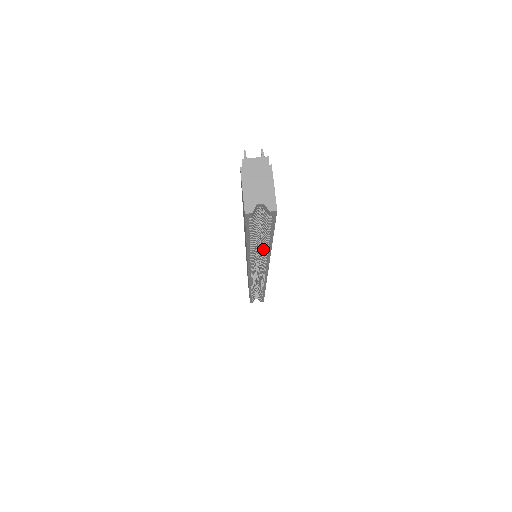
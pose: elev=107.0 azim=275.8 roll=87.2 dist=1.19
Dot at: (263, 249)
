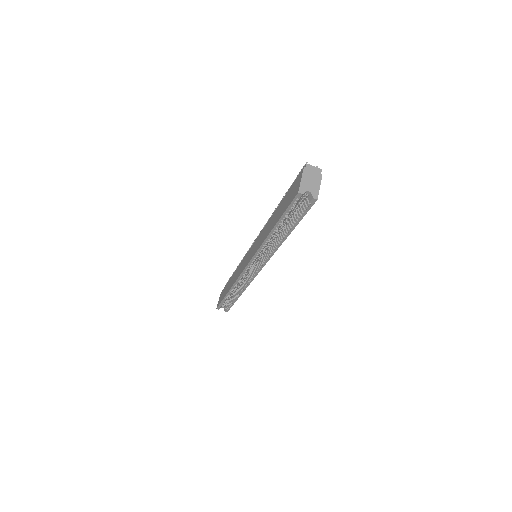
Dot at: (278, 239)
